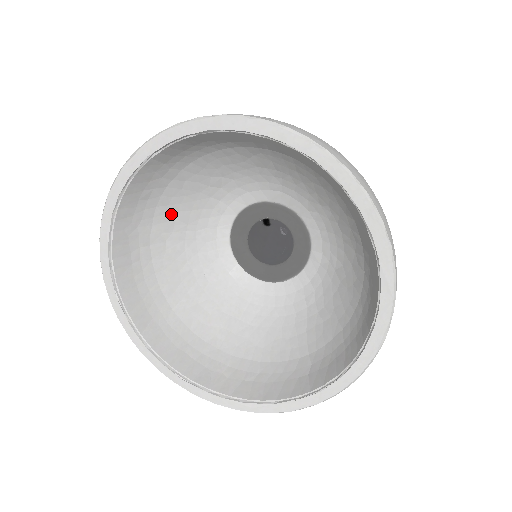
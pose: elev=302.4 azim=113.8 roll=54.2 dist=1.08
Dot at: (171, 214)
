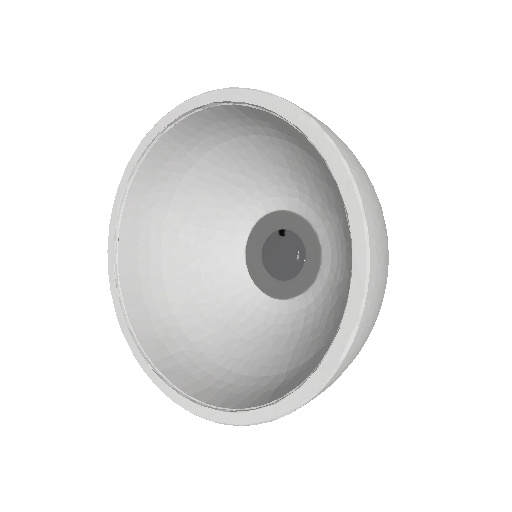
Dot at: (189, 206)
